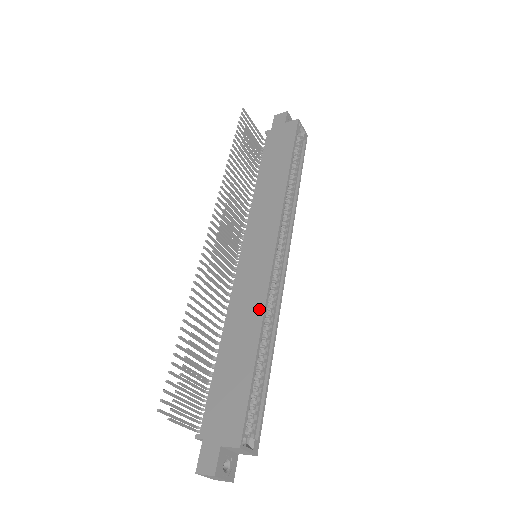
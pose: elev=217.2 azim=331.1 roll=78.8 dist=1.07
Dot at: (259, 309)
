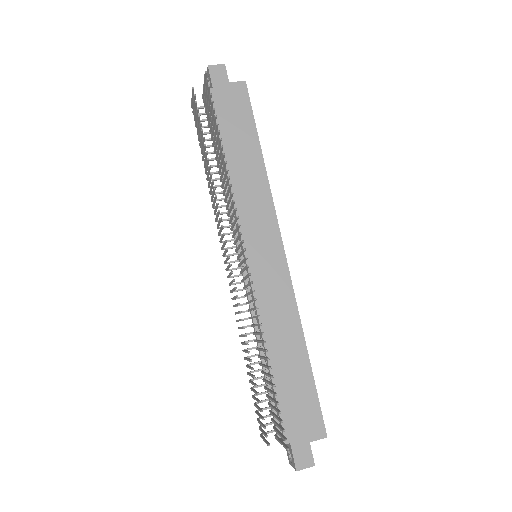
Dot at: (294, 316)
